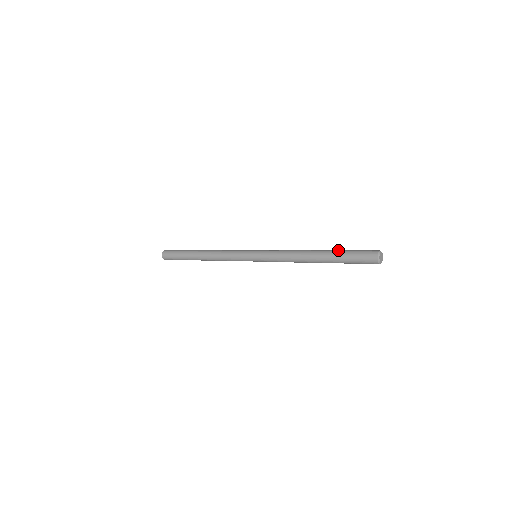
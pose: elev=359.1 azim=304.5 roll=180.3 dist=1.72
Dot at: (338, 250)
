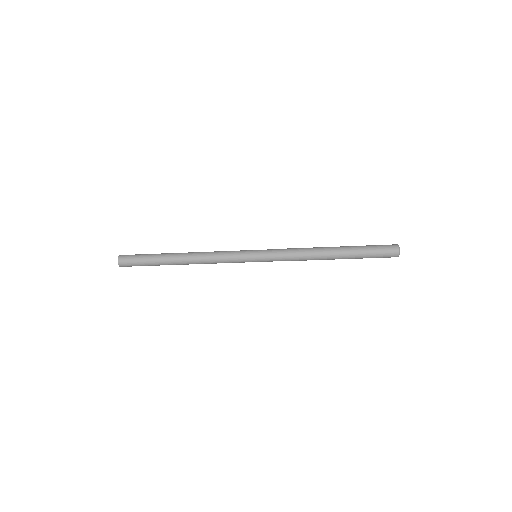
Dot at: occluded
